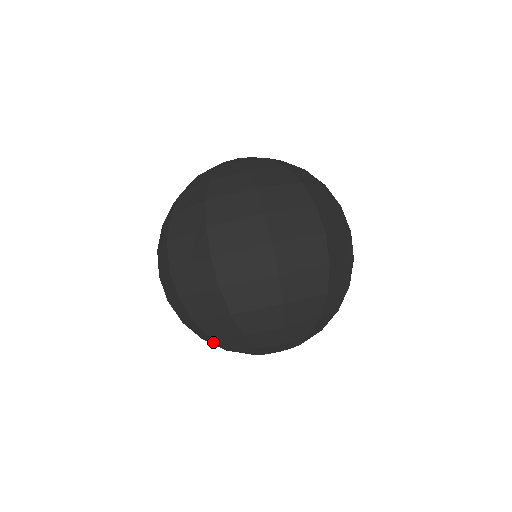
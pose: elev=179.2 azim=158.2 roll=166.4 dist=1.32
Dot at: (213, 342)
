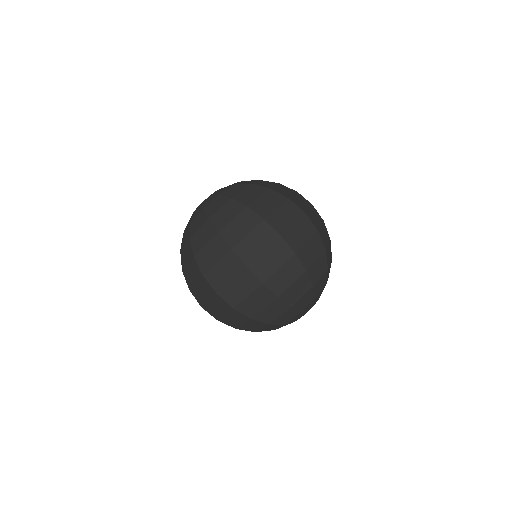
Dot at: occluded
